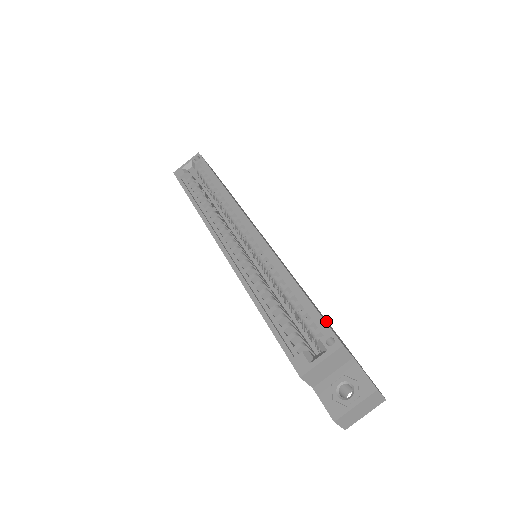
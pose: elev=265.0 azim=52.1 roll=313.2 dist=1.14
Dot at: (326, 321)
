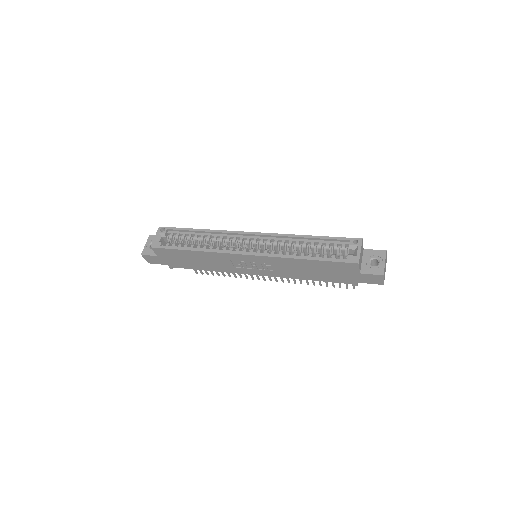
Dot at: occluded
